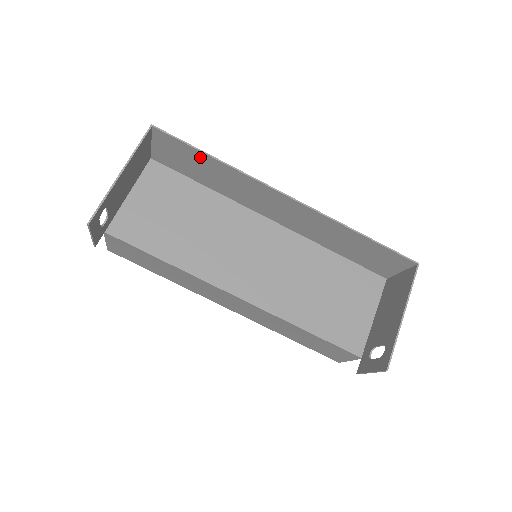
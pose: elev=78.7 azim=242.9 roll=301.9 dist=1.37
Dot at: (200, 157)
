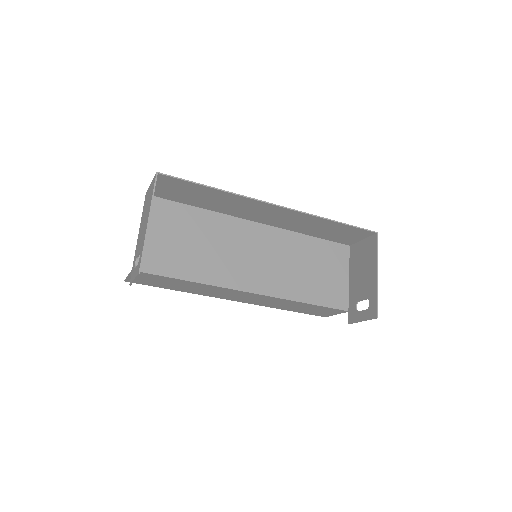
Dot at: (200, 189)
